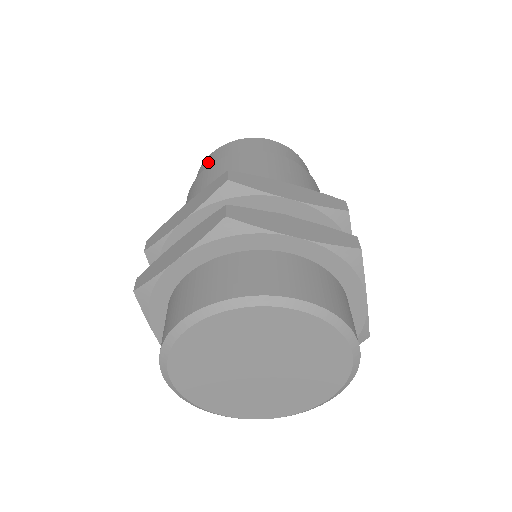
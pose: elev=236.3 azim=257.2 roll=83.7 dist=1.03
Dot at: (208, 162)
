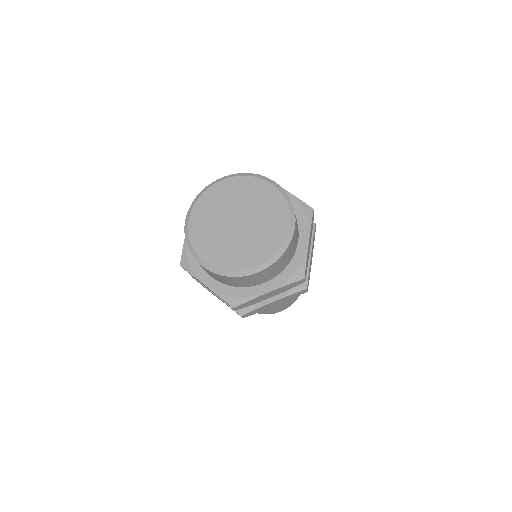
Dot at: occluded
